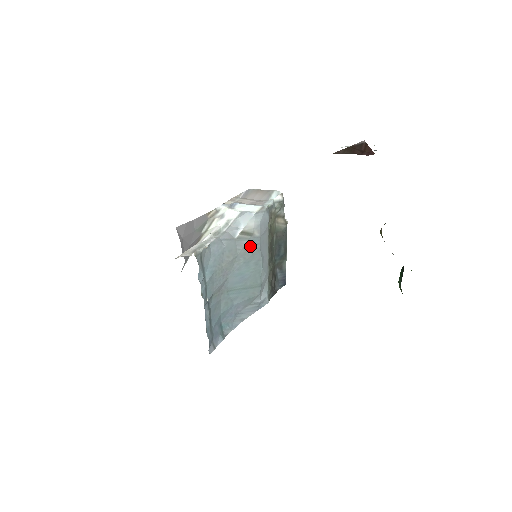
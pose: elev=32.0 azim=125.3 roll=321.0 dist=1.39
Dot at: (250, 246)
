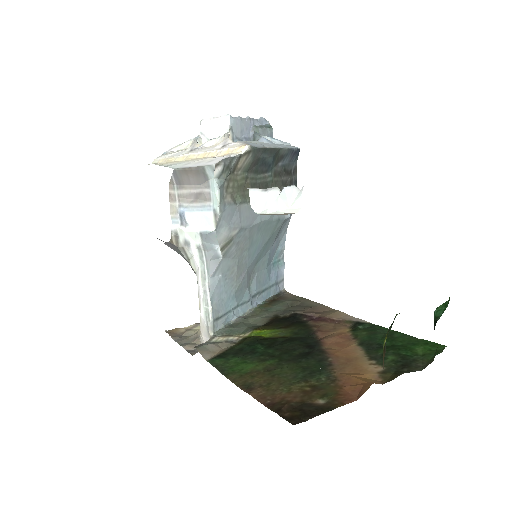
Dot at: (240, 241)
